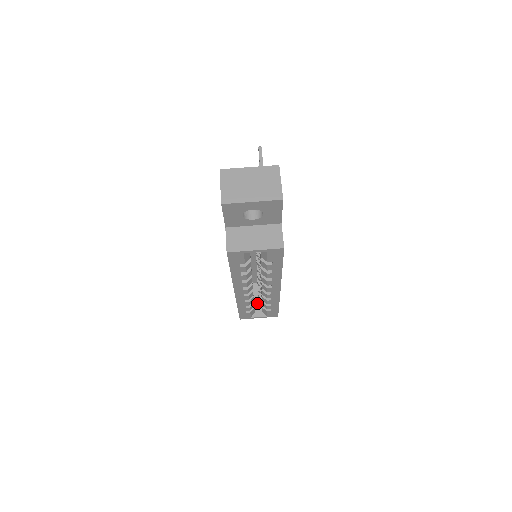
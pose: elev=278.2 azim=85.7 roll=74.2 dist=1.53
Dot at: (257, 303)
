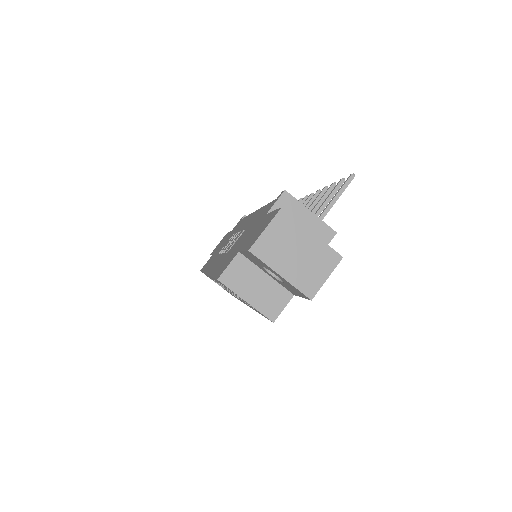
Dot at: occluded
